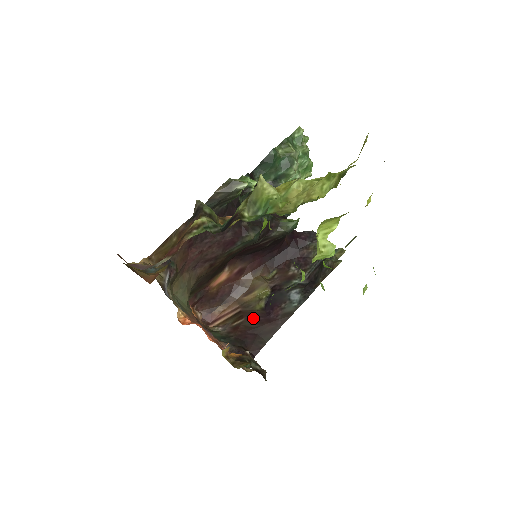
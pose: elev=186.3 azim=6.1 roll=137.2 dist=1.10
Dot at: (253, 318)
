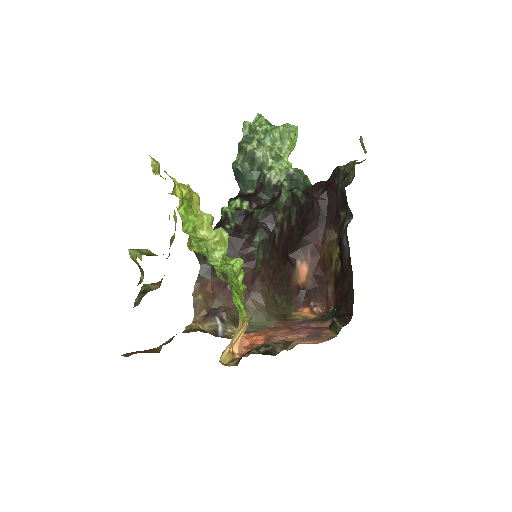
Dot at: (339, 282)
